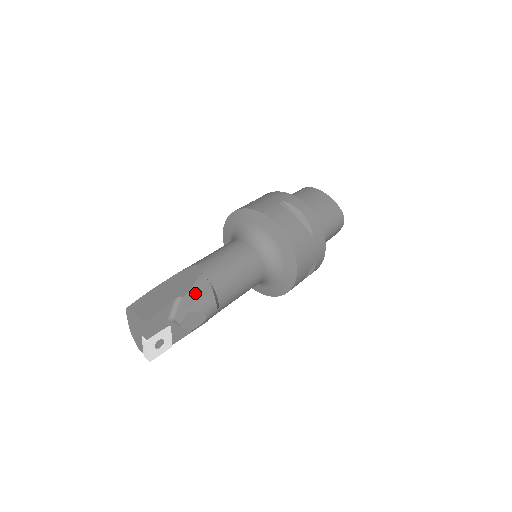
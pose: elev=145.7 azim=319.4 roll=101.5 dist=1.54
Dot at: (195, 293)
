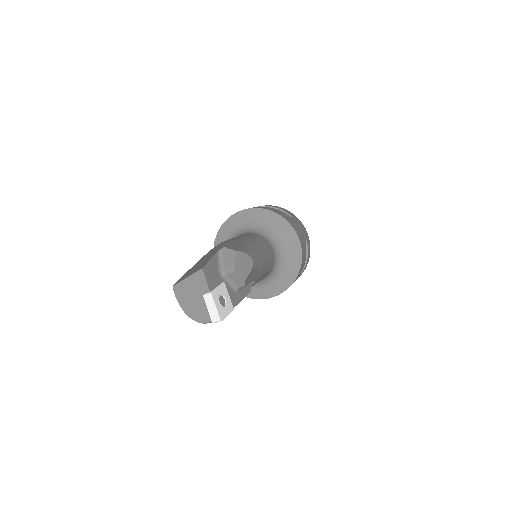
Dot at: (231, 246)
